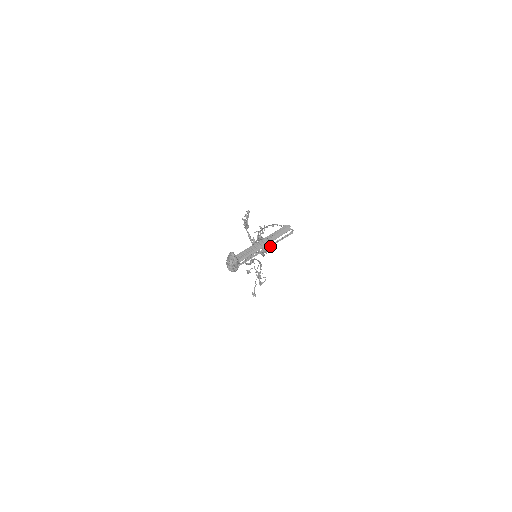
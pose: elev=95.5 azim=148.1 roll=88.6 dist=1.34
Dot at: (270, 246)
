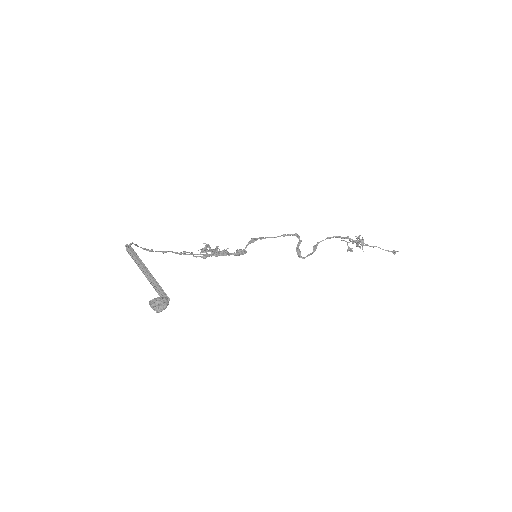
Dot at: (146, 268)
